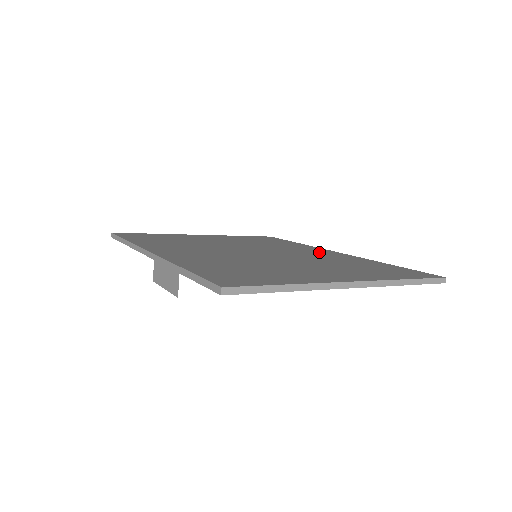
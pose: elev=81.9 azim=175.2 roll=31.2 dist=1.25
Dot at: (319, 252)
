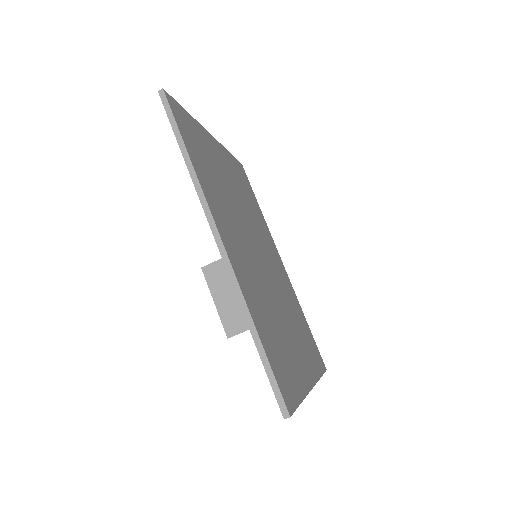
Dot at: (278, 261)
